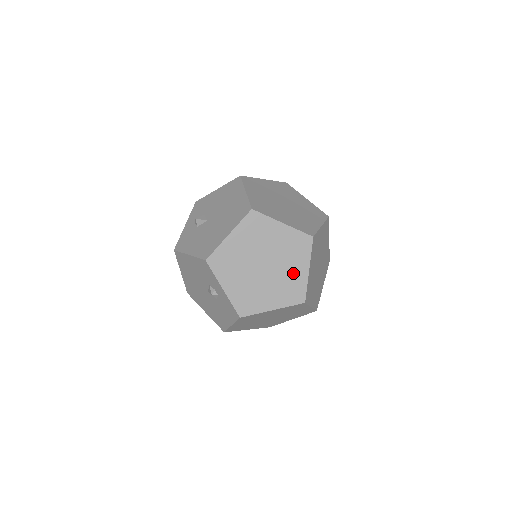
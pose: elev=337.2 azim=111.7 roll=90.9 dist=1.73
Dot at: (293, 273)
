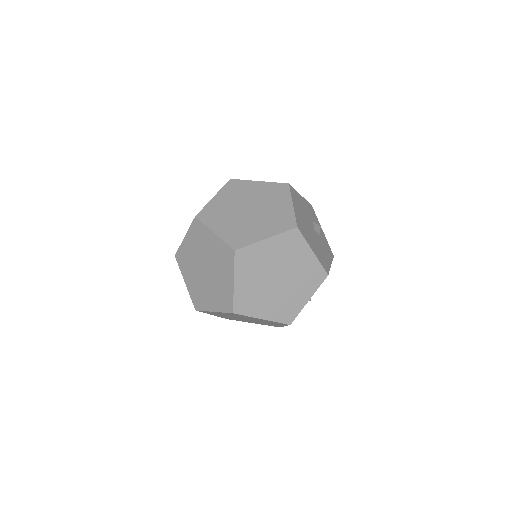
Dot at: (223, 282)
